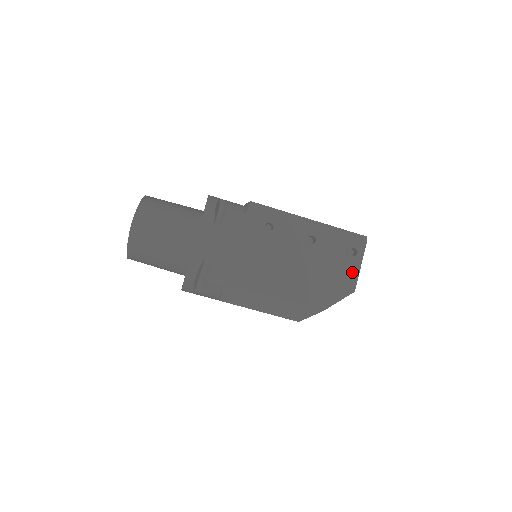
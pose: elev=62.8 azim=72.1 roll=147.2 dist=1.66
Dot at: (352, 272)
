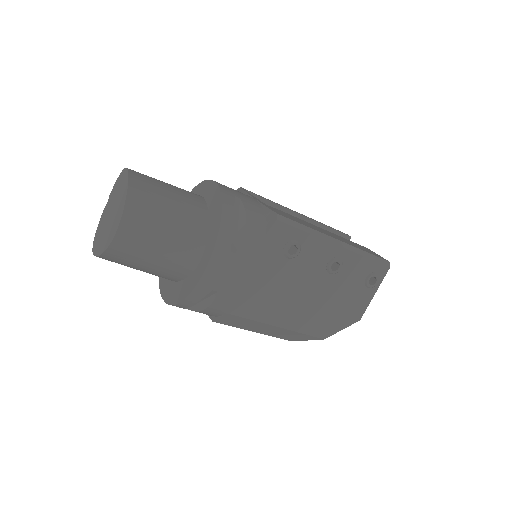
Dot at: (364, 301)
